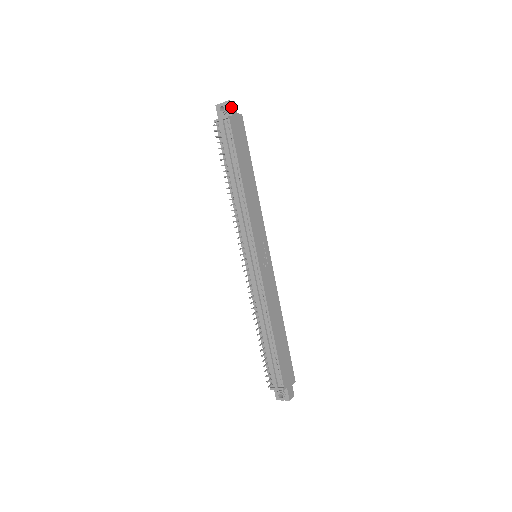
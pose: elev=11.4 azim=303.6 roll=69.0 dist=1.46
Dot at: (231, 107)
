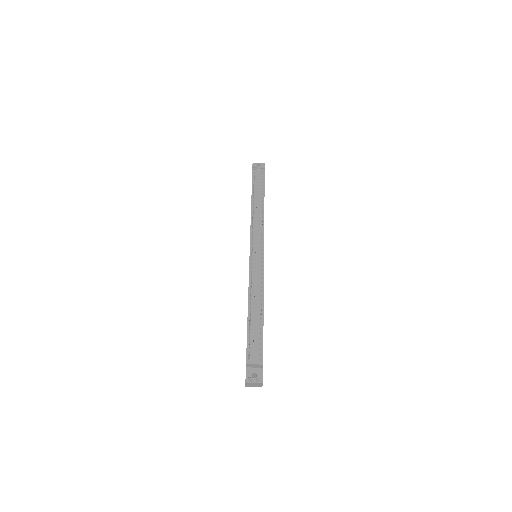
Dot at: occluded
